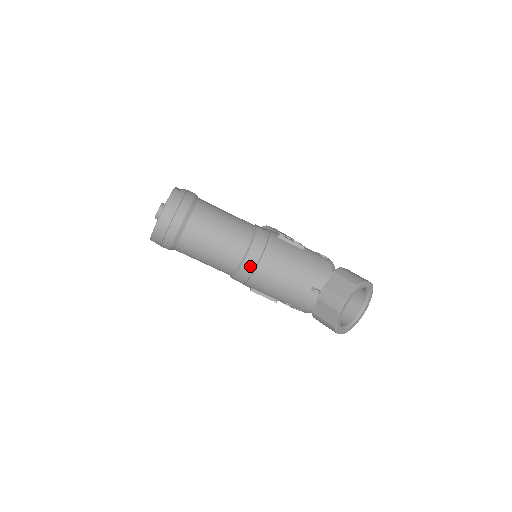
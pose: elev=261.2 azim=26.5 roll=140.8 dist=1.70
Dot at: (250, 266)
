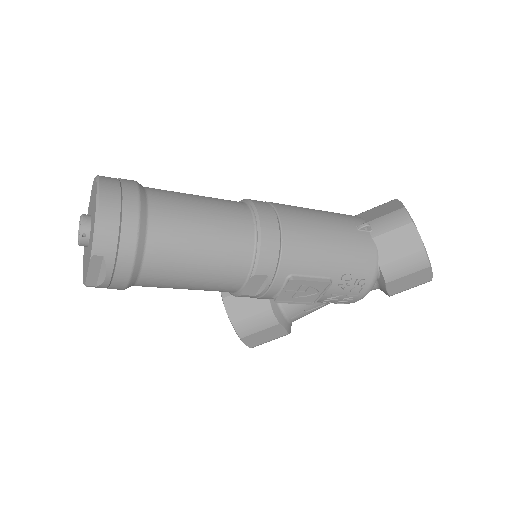
Dot at: (271, 224)
